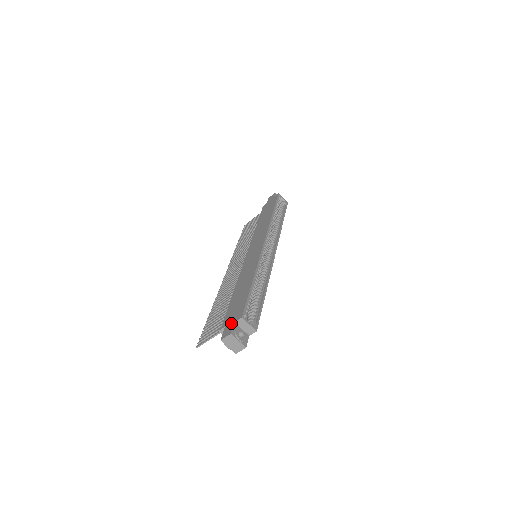
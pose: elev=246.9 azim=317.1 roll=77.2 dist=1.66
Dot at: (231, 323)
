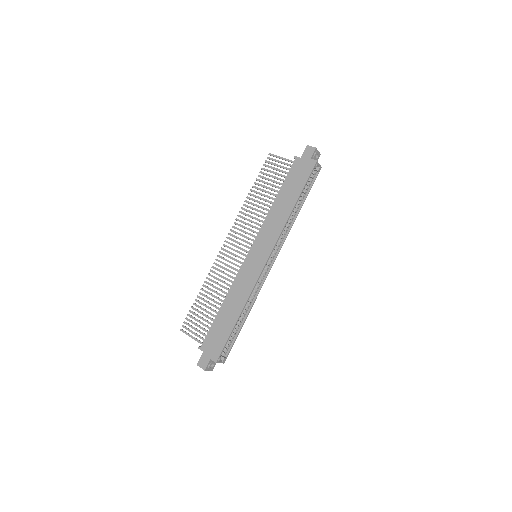
Dot at: (208, 356)
